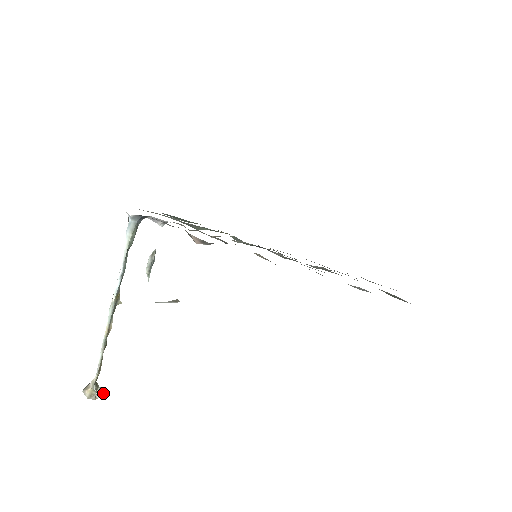
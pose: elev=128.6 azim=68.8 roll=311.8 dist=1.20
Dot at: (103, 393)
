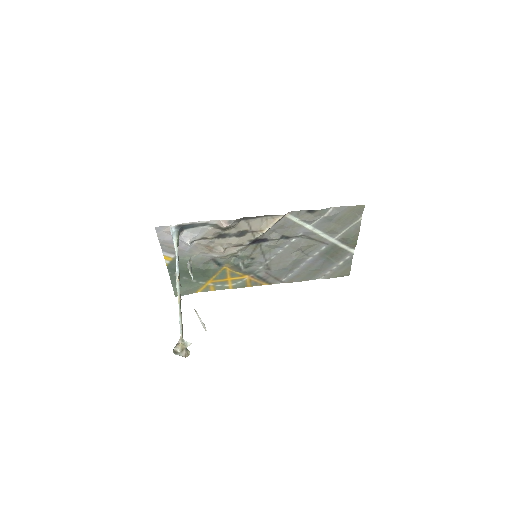
Dot at: (189, 354)
